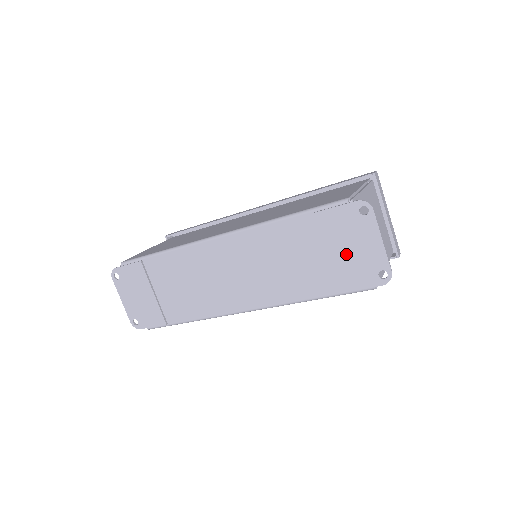
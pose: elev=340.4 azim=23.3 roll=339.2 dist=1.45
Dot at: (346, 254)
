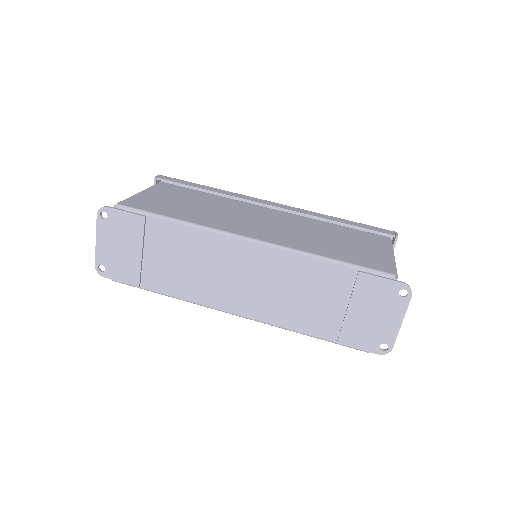
Dot at: (364, 317)
